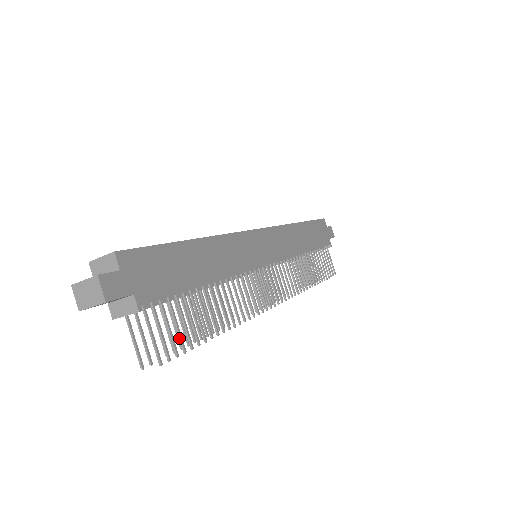
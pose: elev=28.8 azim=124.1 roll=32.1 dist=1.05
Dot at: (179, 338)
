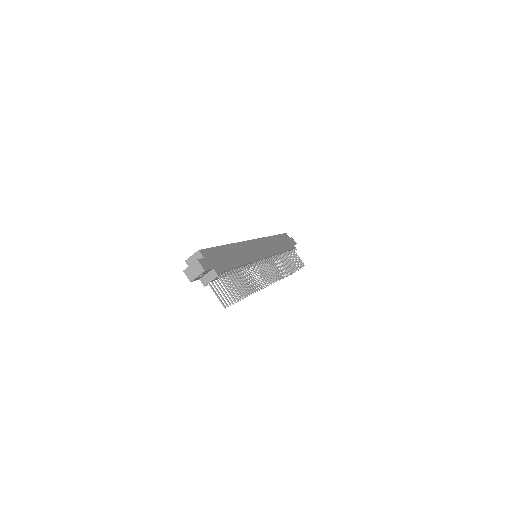
Dot at: (238, 291)
